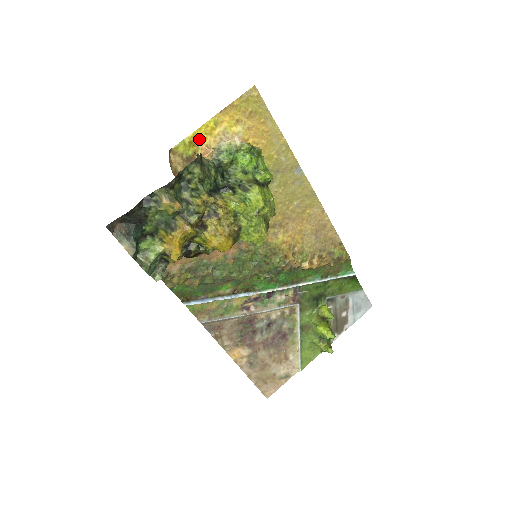
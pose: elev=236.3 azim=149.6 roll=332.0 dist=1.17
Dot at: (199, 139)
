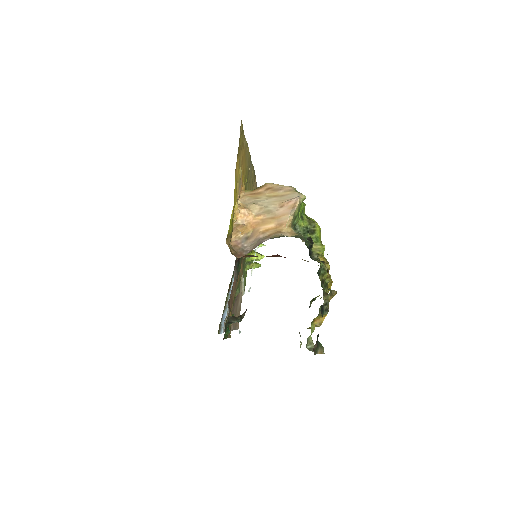
Dot at: (234, 208)
